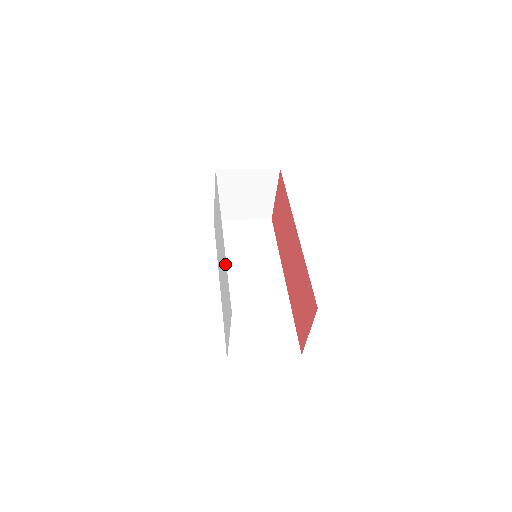
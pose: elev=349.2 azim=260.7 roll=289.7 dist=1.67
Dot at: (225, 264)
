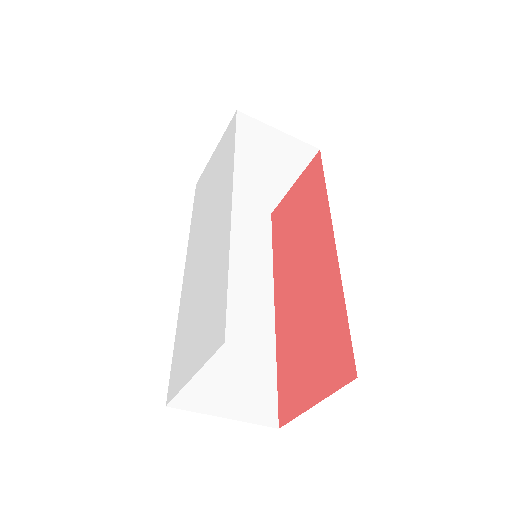
Dot at: (224, 252)
